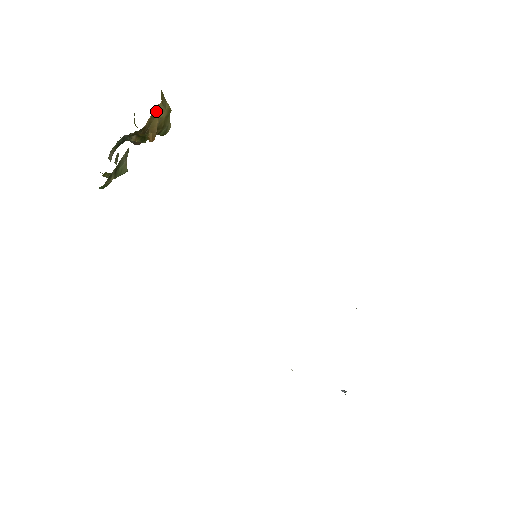
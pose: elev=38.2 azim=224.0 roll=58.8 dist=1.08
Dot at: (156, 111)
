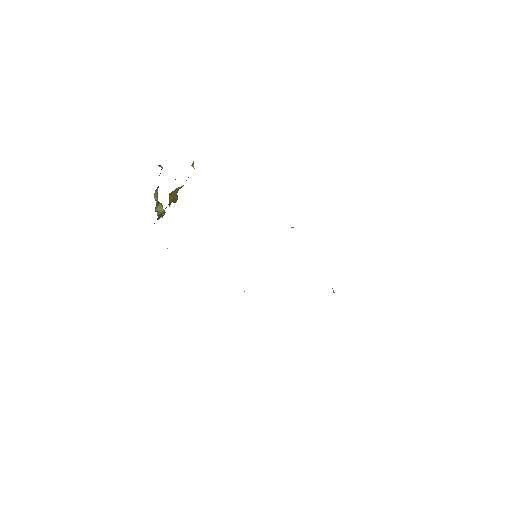
Dot at: occluded
